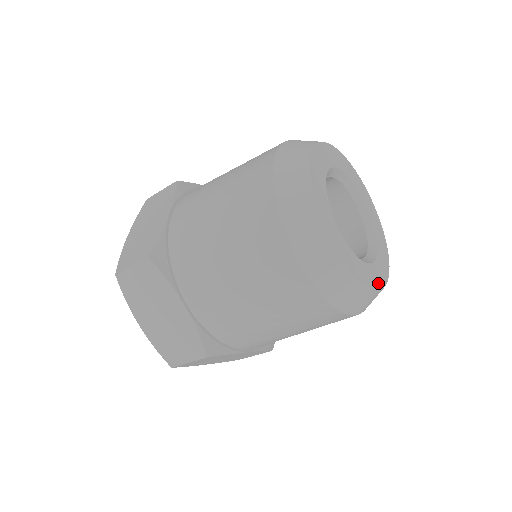
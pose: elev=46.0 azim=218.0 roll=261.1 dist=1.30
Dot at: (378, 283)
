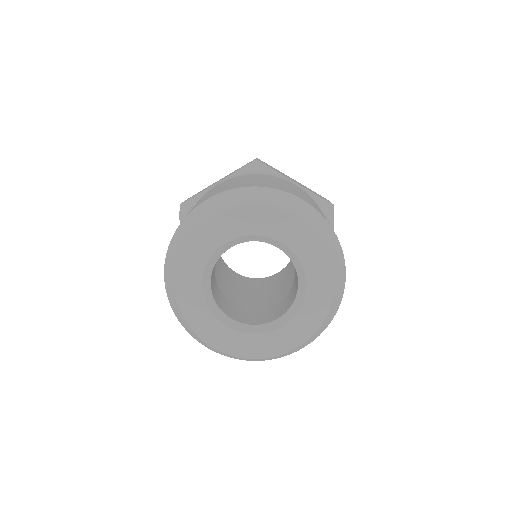
Dot at: (300, 337)
